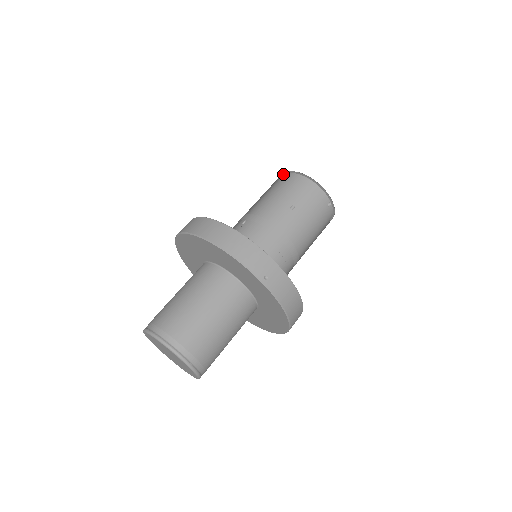
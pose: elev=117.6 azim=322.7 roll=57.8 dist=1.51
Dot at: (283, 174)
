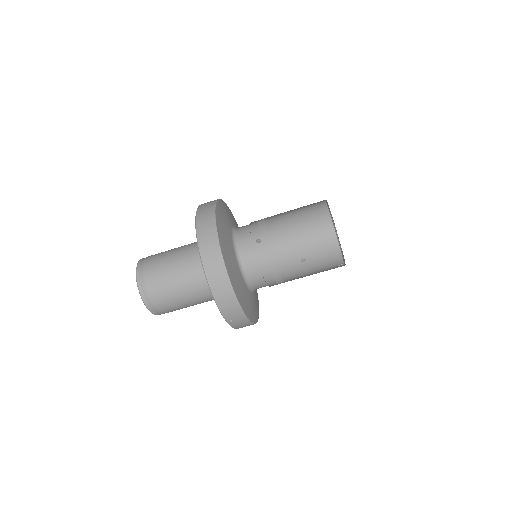
Dot at: occluded
